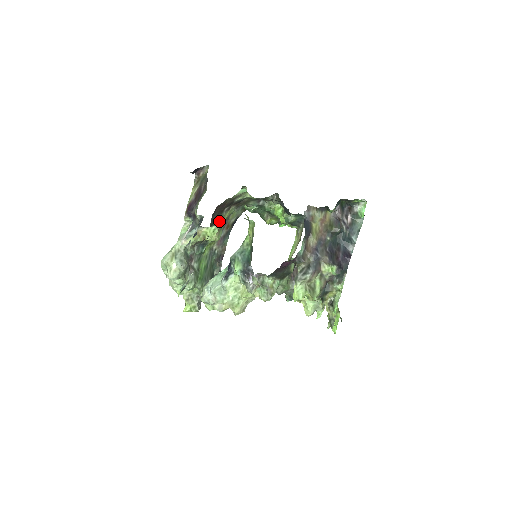
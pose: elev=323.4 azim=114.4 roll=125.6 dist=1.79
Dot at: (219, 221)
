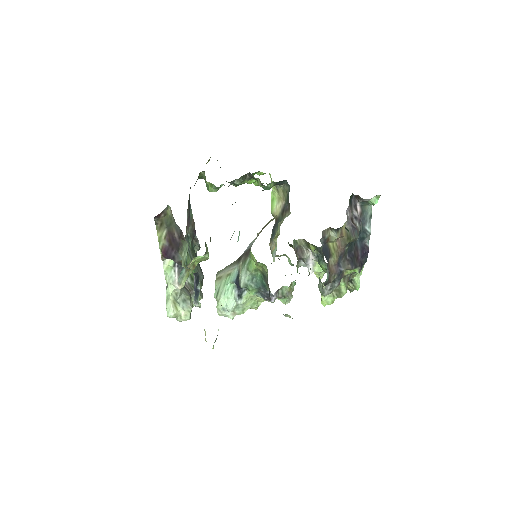
Dot at: (206, 250)
